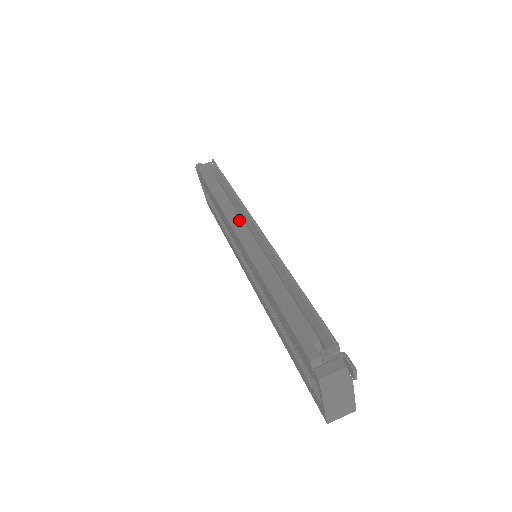
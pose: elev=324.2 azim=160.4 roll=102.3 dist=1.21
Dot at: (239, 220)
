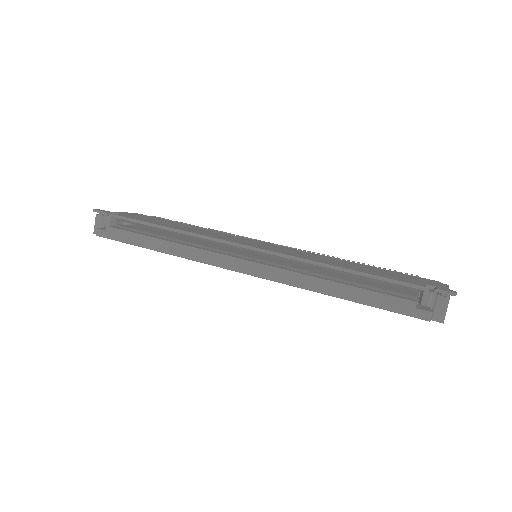
Dot at: (223, 258)
